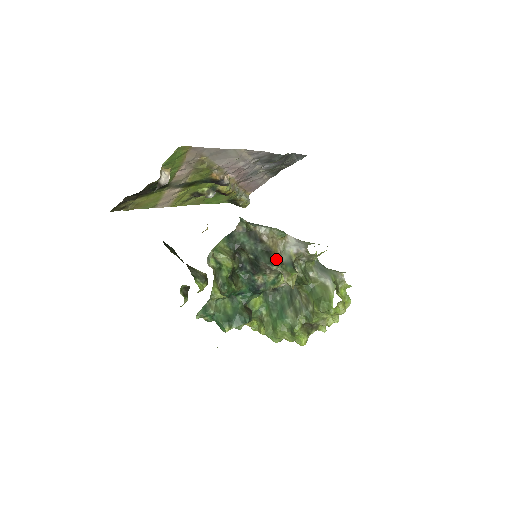
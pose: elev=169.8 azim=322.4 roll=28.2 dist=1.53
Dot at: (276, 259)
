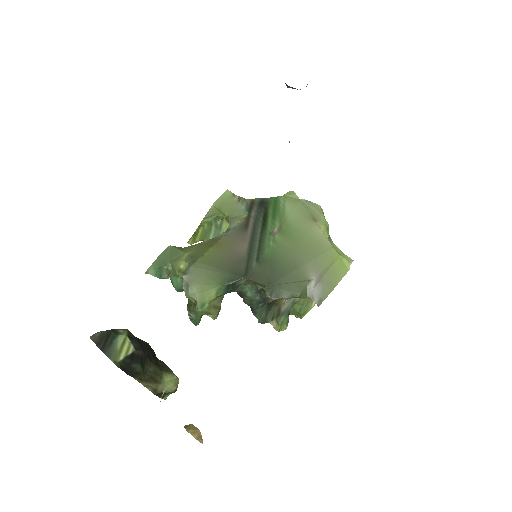
Dot at: (274, 312)
